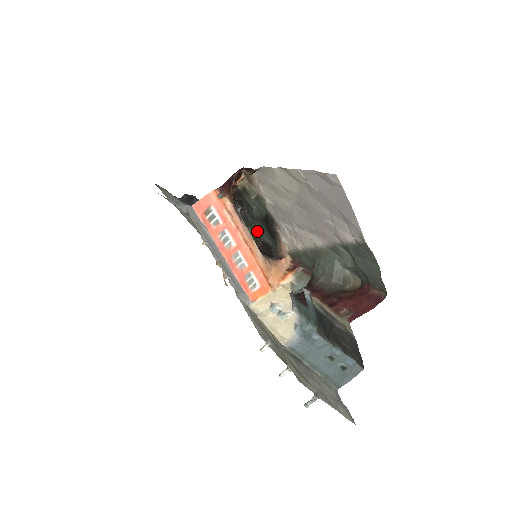
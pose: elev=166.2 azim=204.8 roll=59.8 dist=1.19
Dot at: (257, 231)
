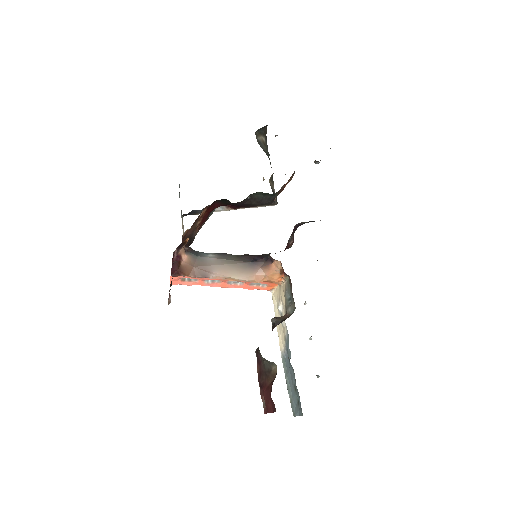
Dot at: occluded
